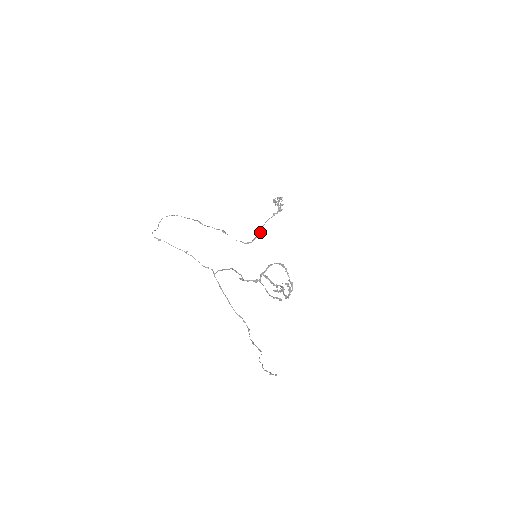
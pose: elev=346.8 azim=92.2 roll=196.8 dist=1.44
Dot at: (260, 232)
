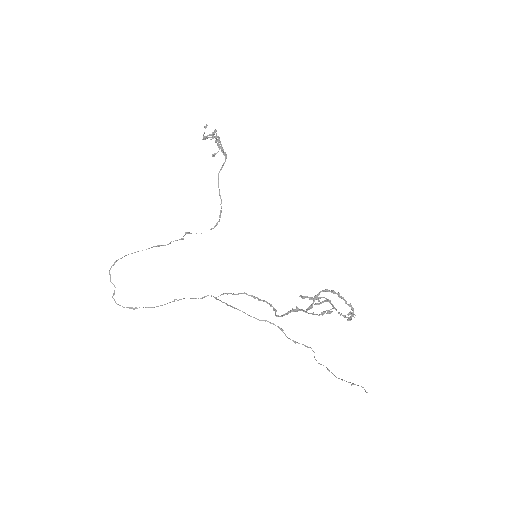
Dot at: (221, 201)
